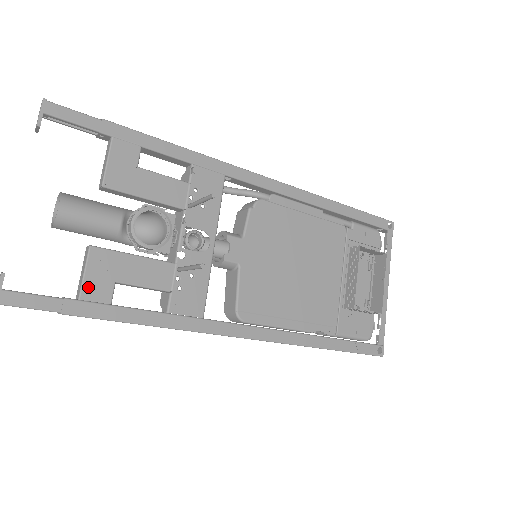
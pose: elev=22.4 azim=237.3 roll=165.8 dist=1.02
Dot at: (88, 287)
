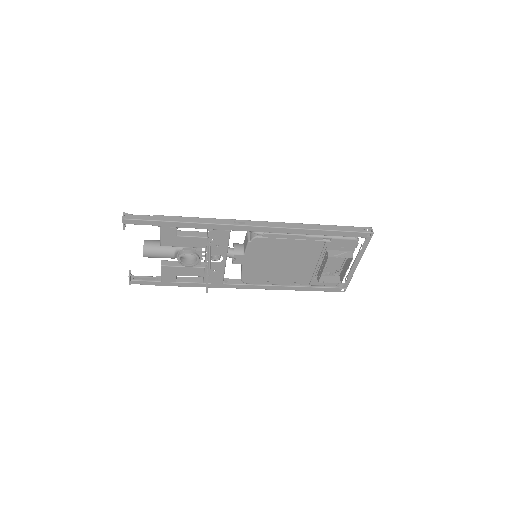
Dot at: (164, 278)
